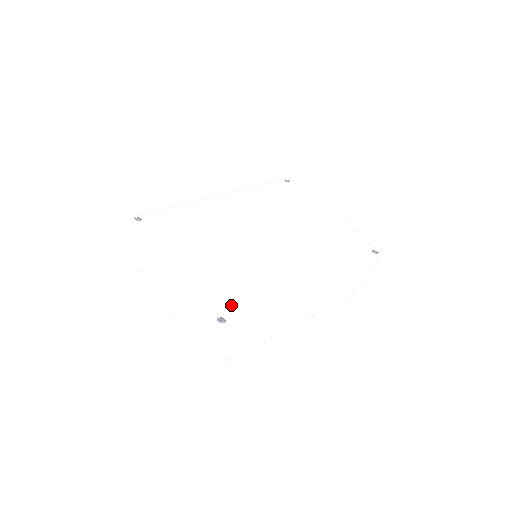
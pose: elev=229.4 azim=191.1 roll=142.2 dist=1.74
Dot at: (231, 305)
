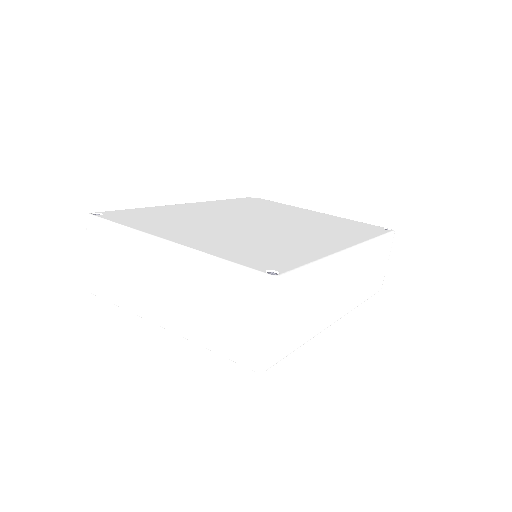
Dot at: (273, 262)
